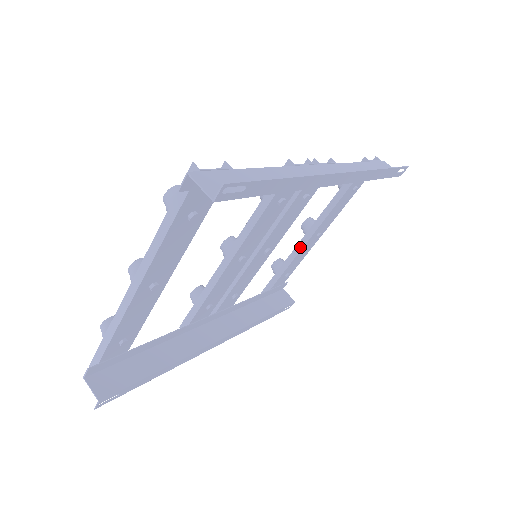
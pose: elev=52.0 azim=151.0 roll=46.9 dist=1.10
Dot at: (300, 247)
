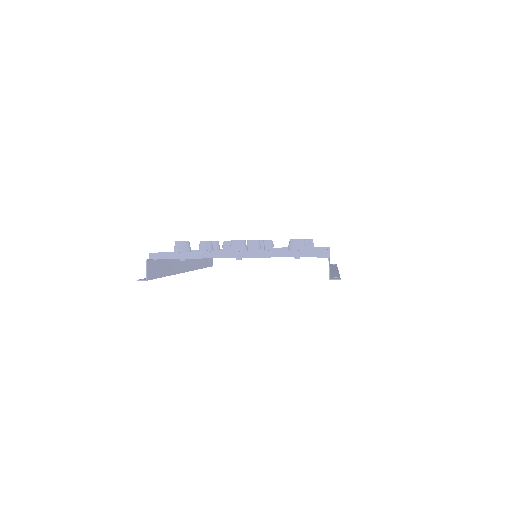
Dot at: occluded
